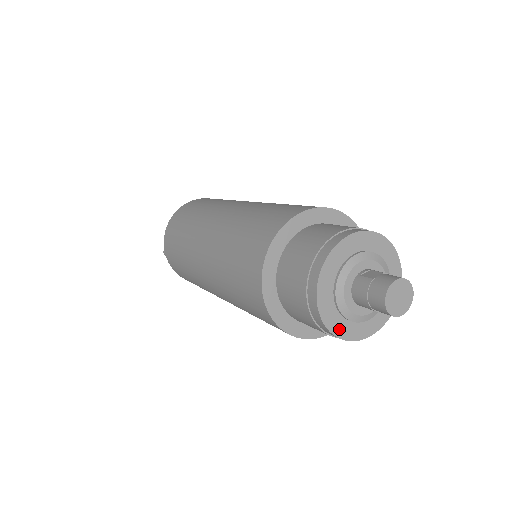
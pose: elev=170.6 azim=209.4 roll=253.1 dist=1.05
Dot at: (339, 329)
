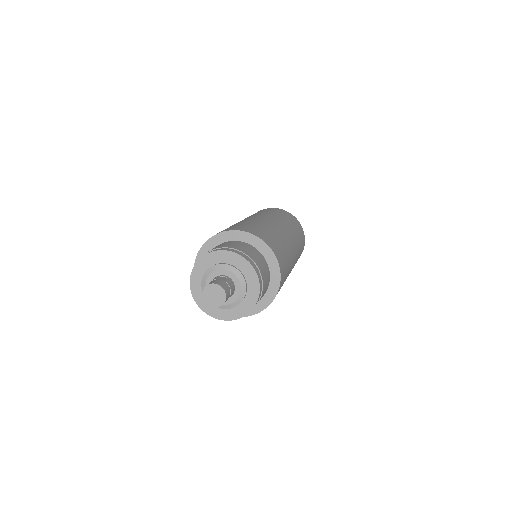
Dot at: (199, 300)
